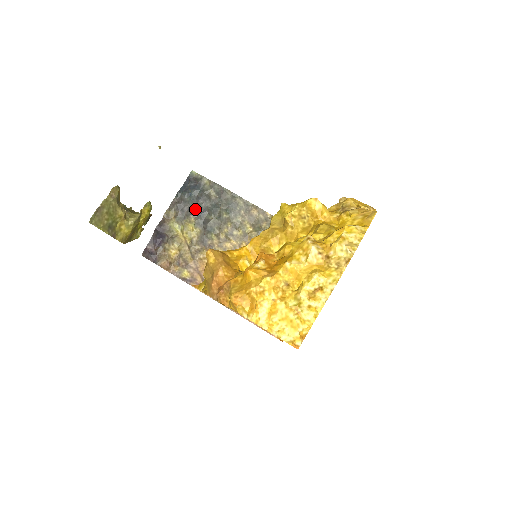
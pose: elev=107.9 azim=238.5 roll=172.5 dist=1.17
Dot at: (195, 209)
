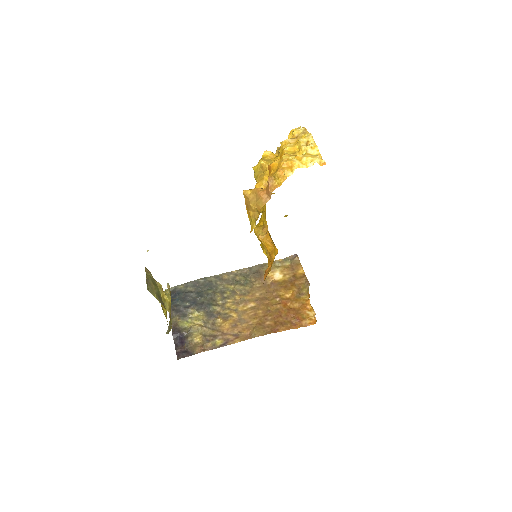
Dot at: (188, 304)
